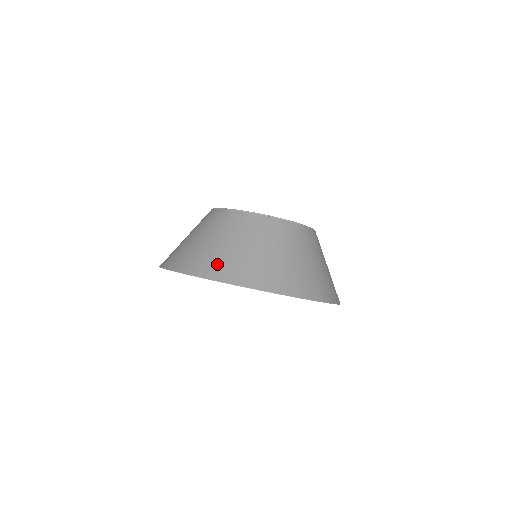
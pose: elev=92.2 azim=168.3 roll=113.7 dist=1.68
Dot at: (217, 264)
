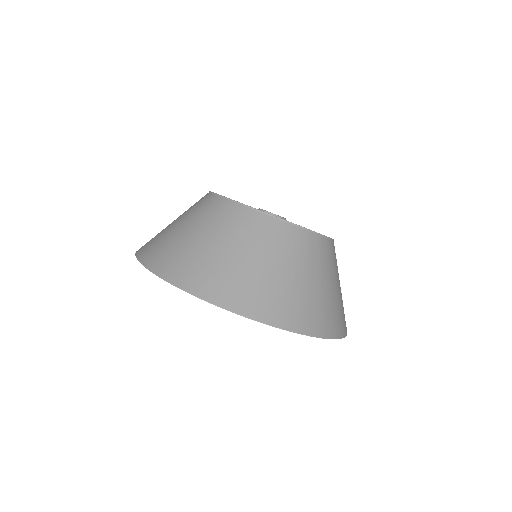
Dot at: (288, 307)
